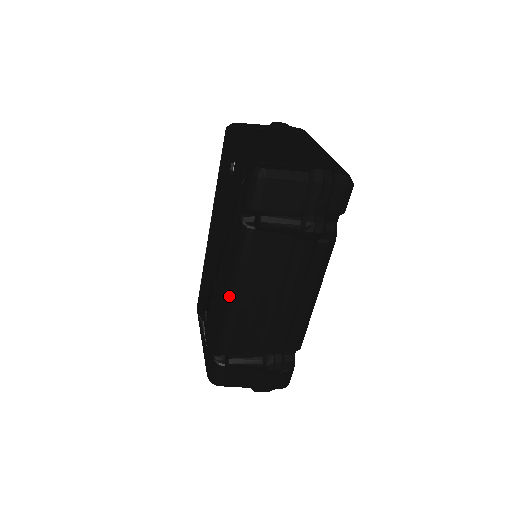
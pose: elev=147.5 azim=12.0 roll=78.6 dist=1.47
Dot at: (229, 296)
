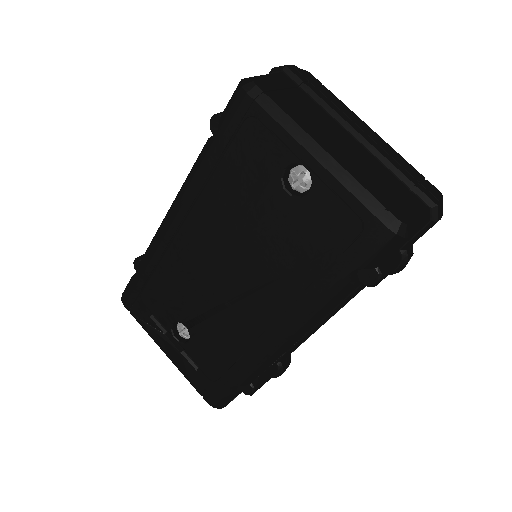
Dot at: (286, 343)
